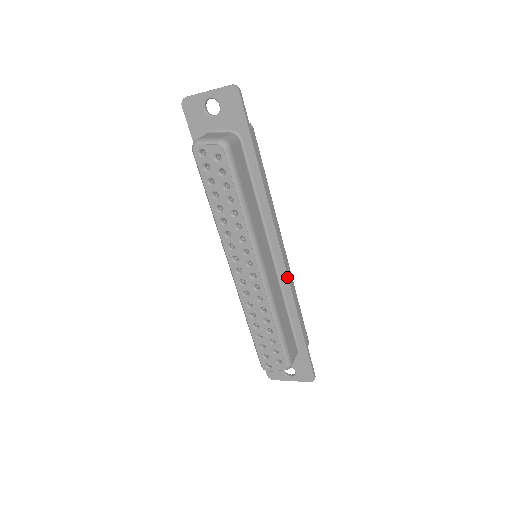
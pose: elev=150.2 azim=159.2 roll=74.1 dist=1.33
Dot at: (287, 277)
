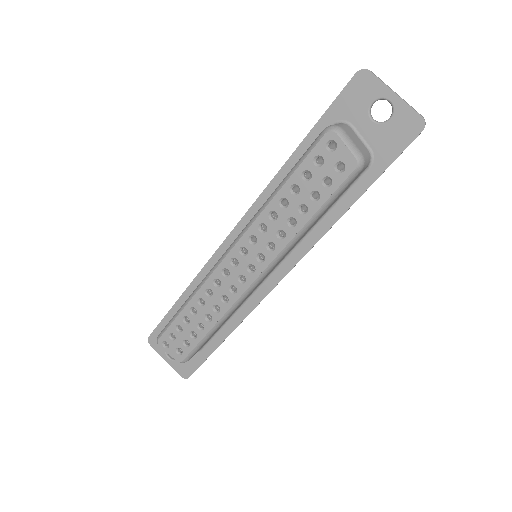
Dot at: (262, 299)
